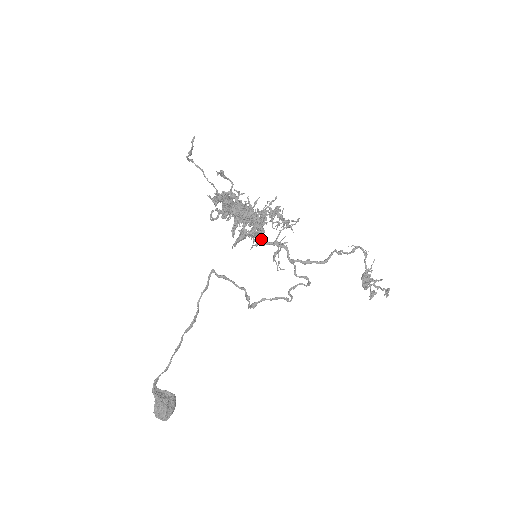
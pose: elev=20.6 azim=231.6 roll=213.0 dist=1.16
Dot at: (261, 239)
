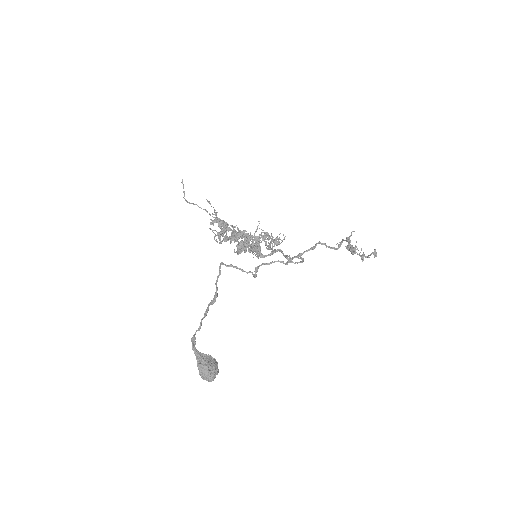
Dot at: (259, 251)
